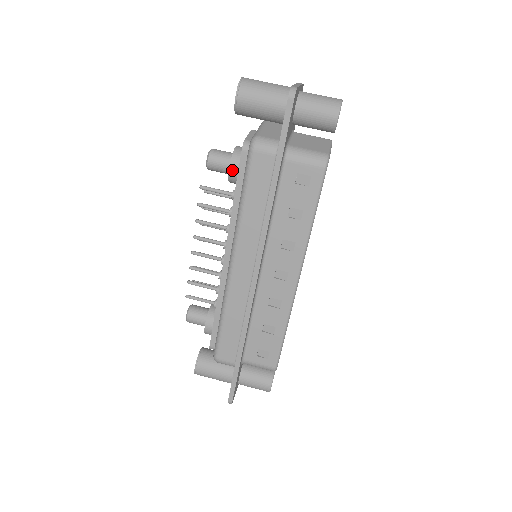
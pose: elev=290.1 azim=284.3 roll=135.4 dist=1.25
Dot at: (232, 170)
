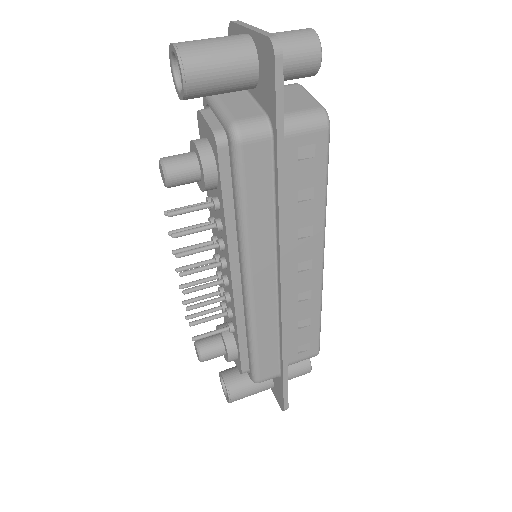
Dot at: (208, 177)
